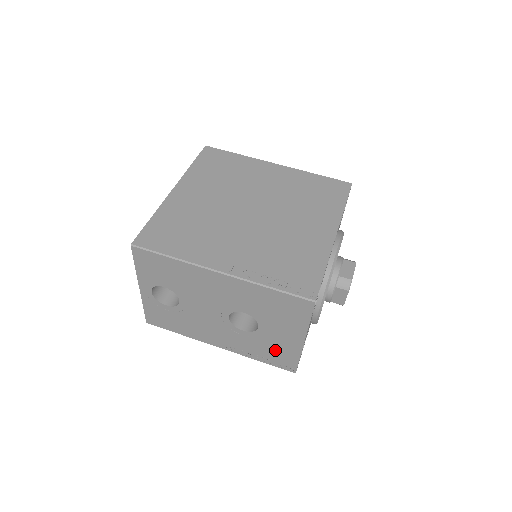
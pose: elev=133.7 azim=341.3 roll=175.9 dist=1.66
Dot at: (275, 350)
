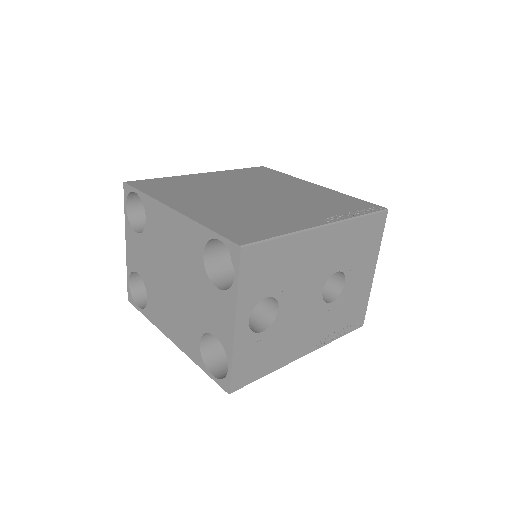
Dot at: (353, 306)
